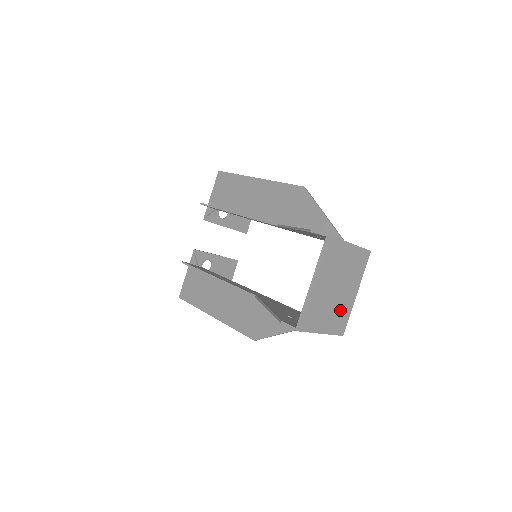
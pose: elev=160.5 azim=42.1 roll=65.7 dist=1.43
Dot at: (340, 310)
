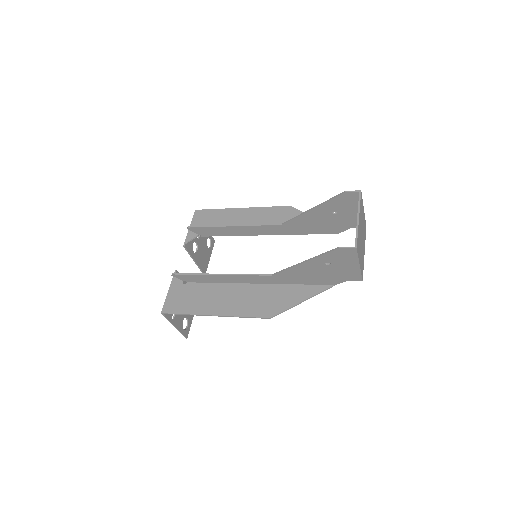
Dot at: (362, 257)
